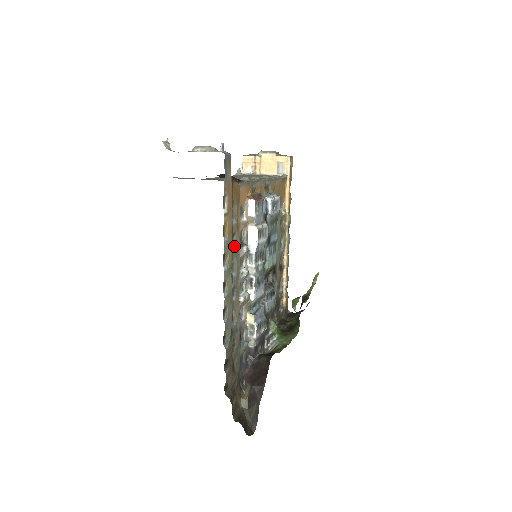
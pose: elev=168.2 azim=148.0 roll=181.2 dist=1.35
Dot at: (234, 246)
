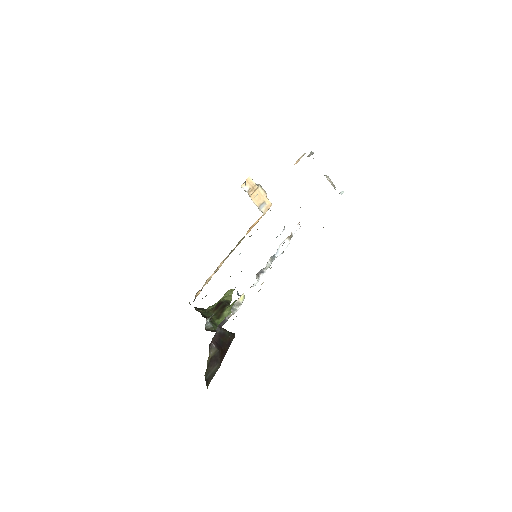
Dot at: occluded
